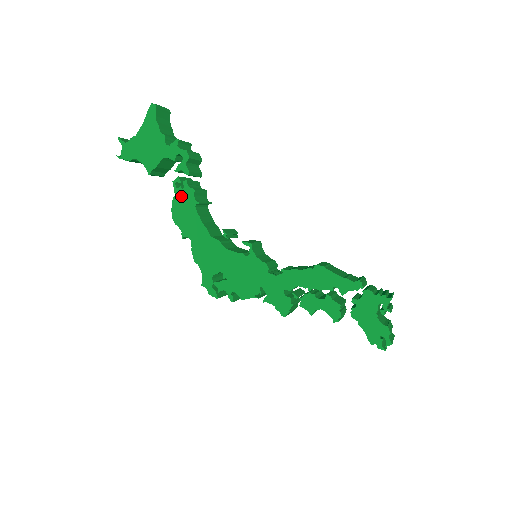
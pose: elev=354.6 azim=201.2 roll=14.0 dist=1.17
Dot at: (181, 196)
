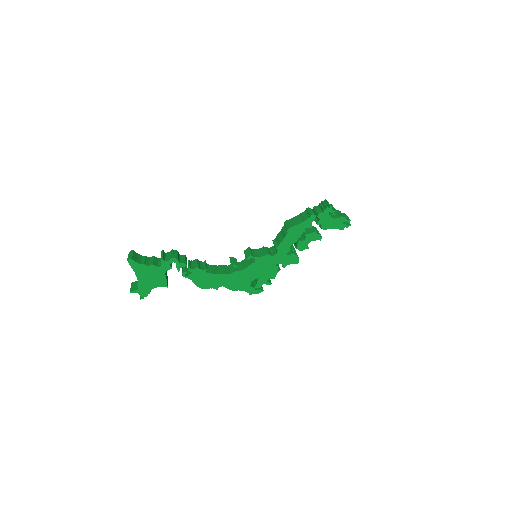
Dot at: (195, 277)
